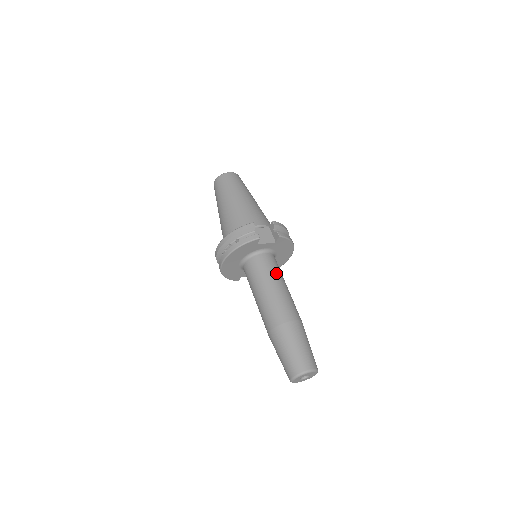
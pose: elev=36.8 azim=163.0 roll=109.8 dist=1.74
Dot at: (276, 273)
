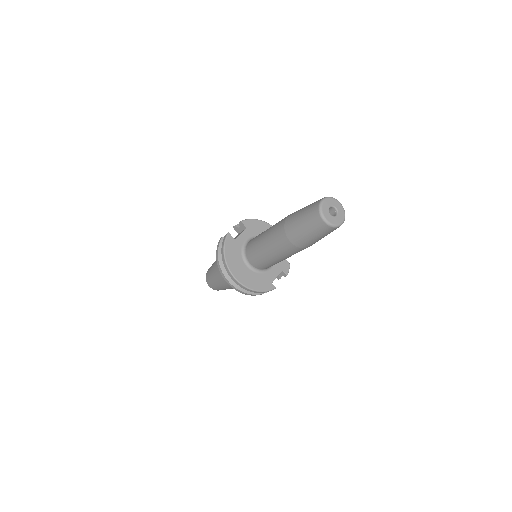
Dot at: occluded
